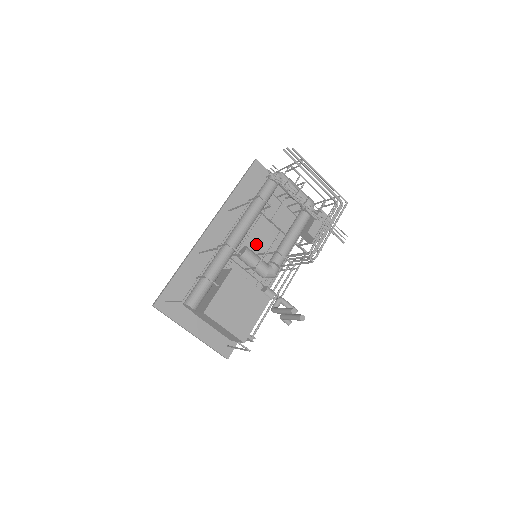
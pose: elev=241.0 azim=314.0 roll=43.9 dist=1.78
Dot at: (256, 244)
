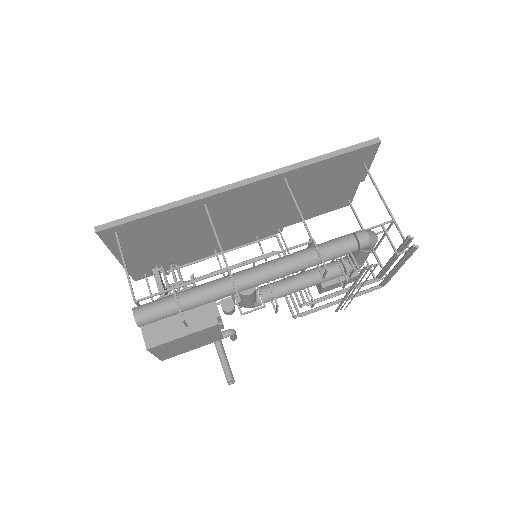
Dot at: (271, 214)
